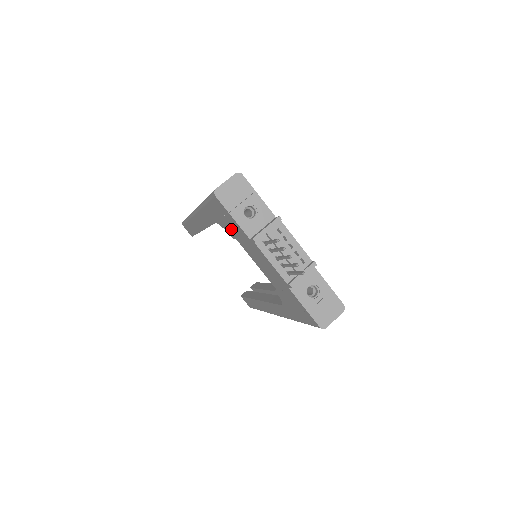
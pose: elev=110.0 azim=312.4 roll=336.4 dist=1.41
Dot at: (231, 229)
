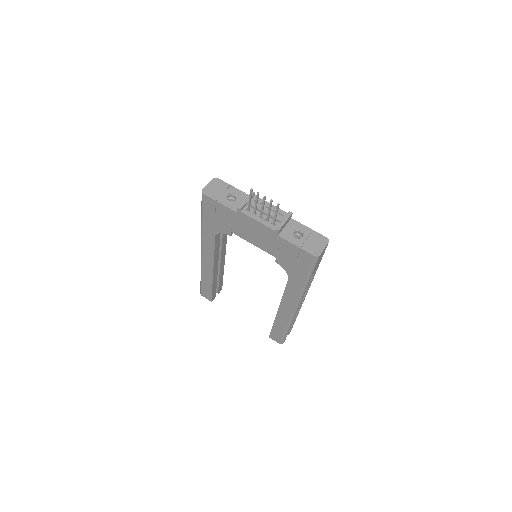
Dot at: (224, 223)
